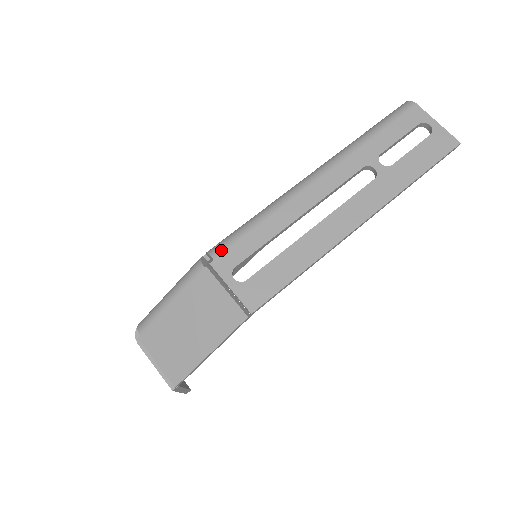
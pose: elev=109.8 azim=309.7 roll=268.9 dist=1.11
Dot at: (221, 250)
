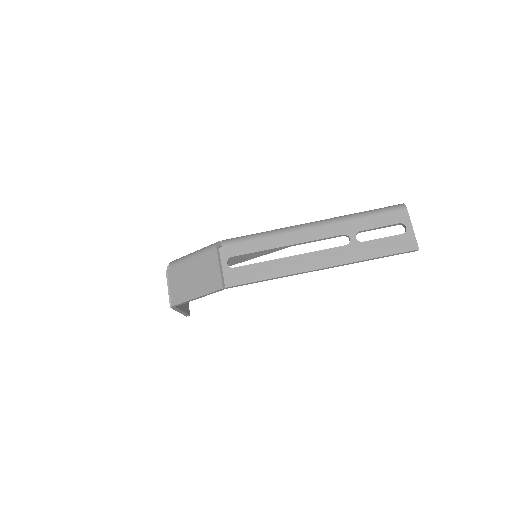
Dot at: (229, 243)
